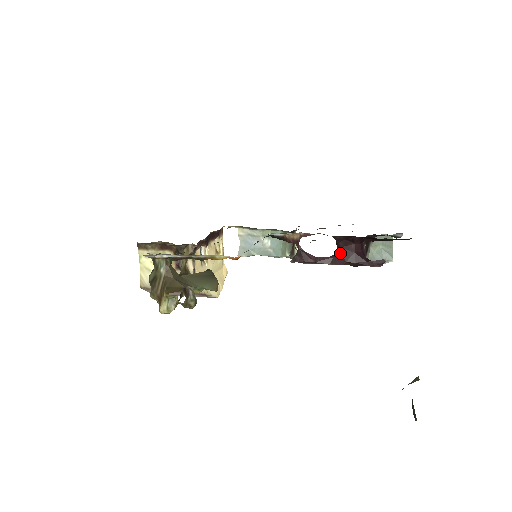
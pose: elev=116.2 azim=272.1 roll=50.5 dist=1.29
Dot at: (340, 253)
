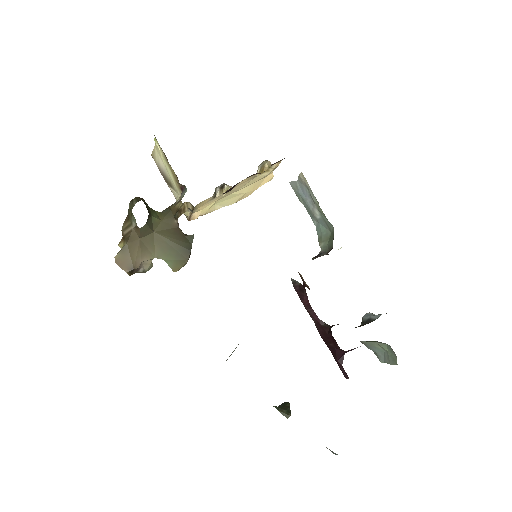
Dot at: (326, 333)
